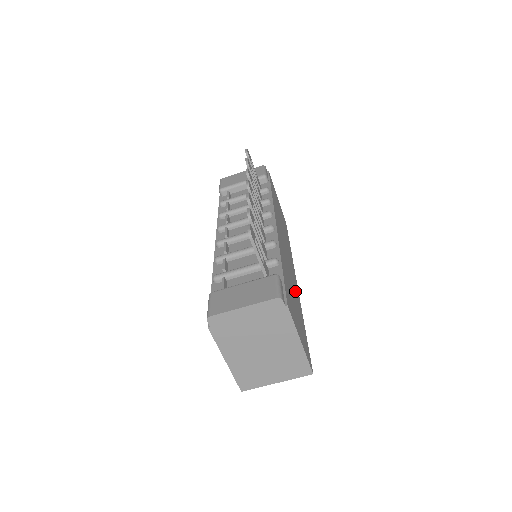
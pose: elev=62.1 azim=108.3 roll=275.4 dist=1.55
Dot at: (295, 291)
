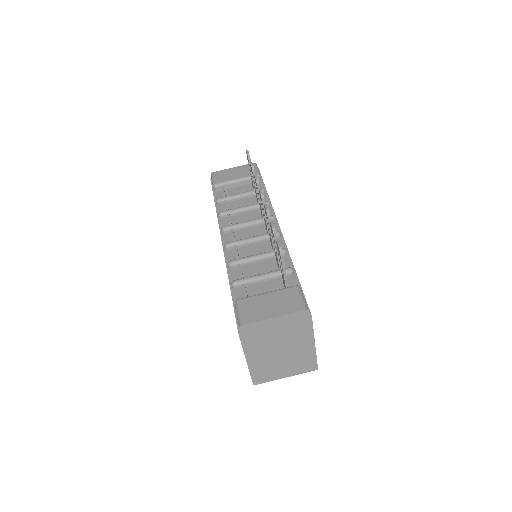
Dot at: occluded
